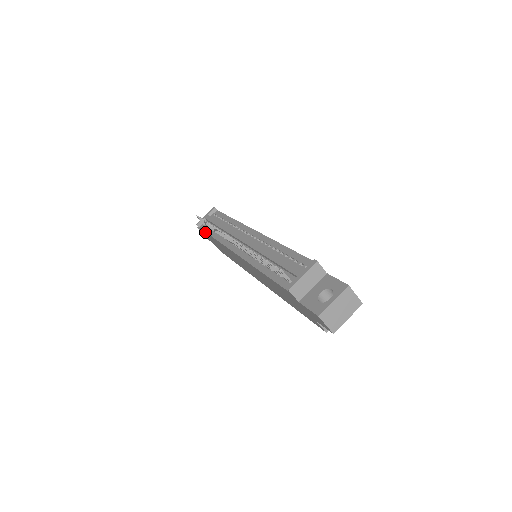
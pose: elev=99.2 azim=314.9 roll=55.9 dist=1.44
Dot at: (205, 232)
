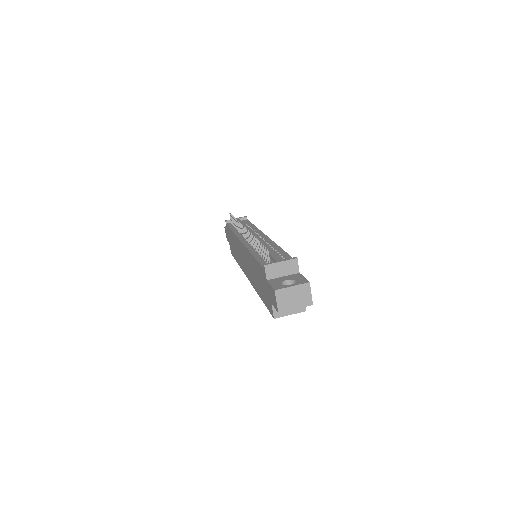
Dot at: occluded
